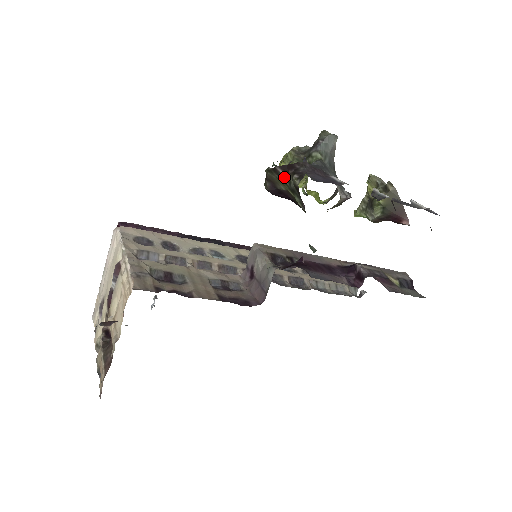
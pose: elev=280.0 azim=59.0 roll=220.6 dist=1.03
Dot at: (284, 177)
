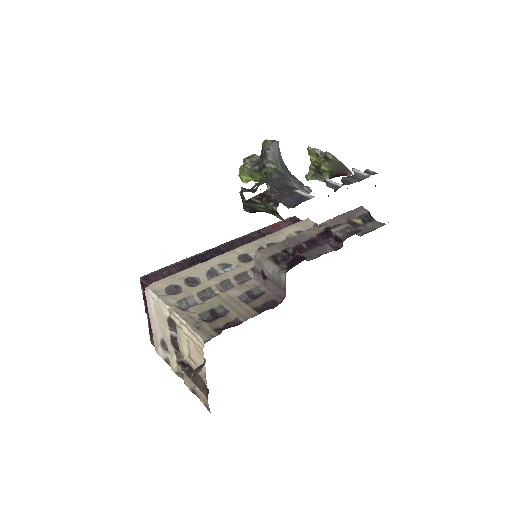
Dot at: (260, 204)
